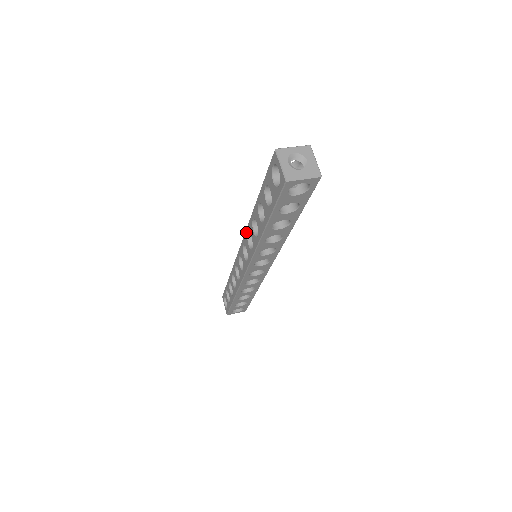
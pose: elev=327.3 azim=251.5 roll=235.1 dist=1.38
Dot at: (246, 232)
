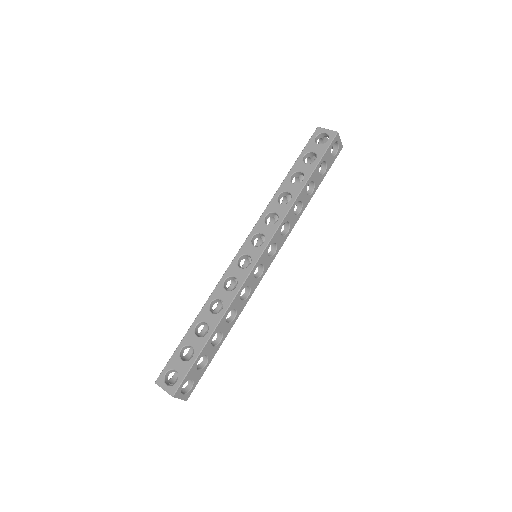
Dot at: (261, 217)
